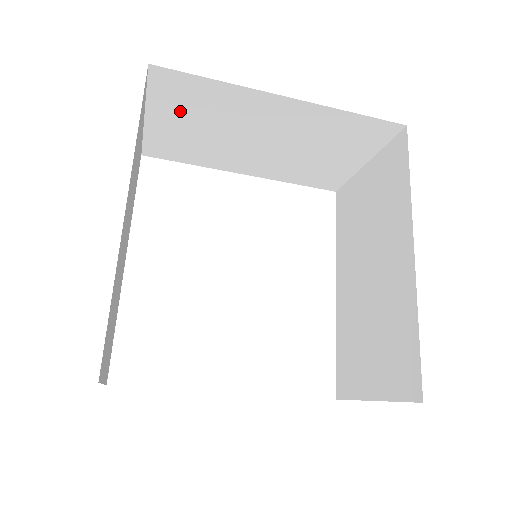
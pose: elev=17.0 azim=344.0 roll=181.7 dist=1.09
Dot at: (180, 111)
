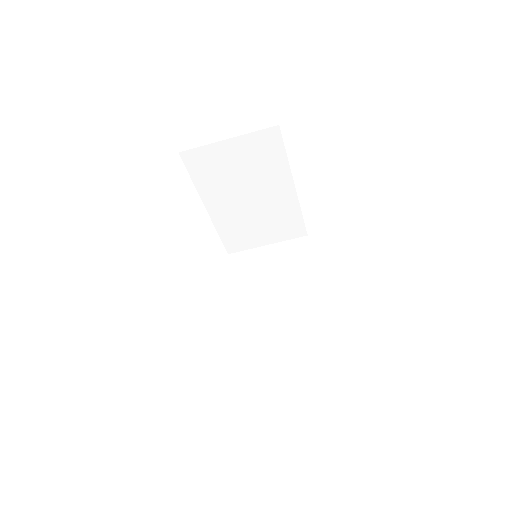
Dot at: (248, 153)
